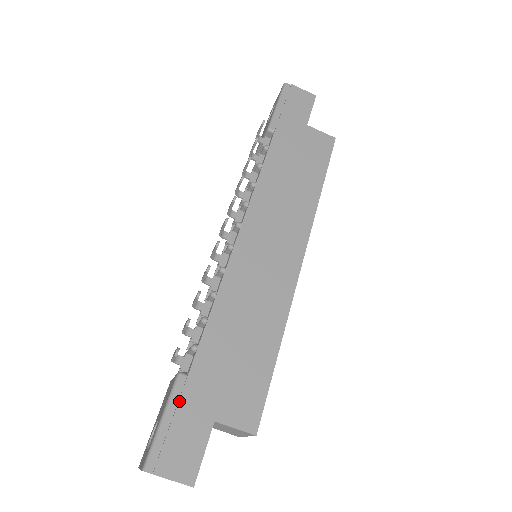
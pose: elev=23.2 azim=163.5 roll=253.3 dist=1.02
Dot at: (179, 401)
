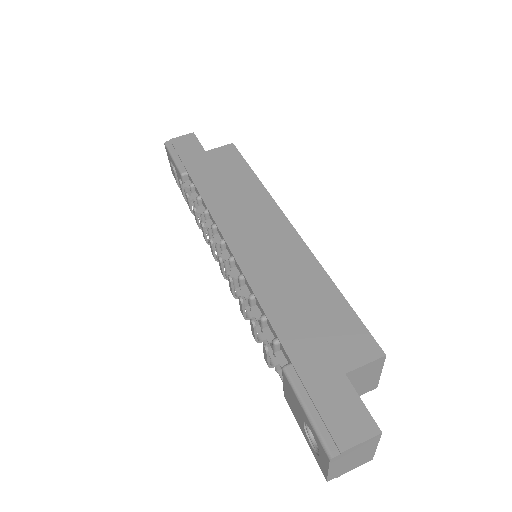
Dot at: (304, 384)
